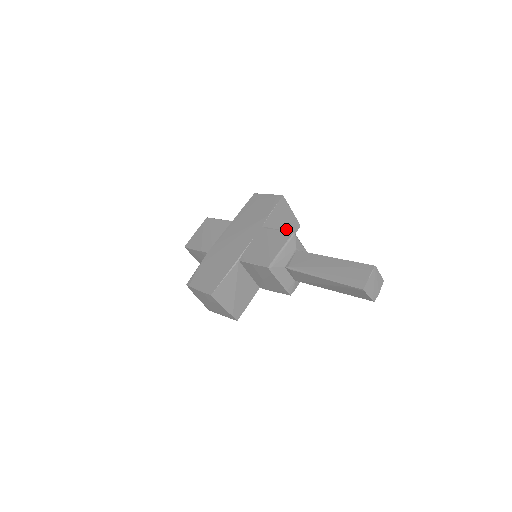
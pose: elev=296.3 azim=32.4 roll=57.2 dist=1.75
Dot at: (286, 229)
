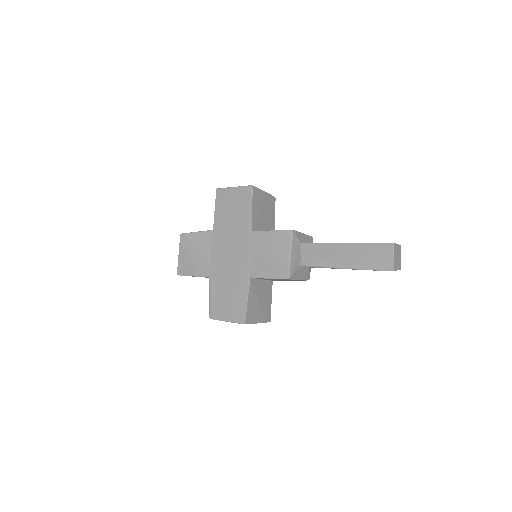
Dot at: (268, 212)
